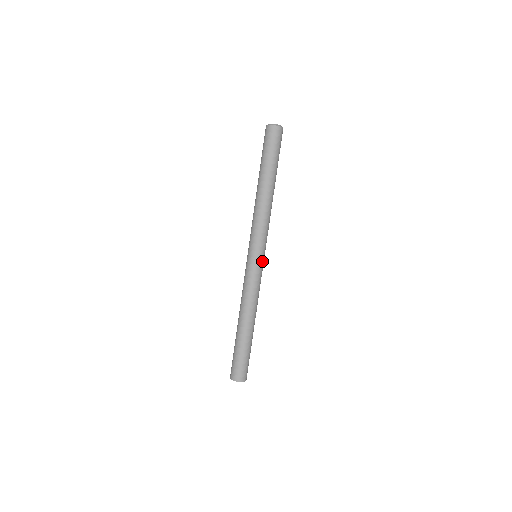
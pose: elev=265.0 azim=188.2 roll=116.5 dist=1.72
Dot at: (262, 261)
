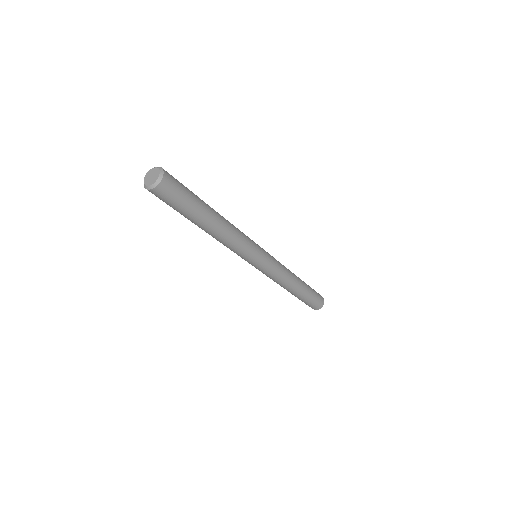
Dot at: (261, 265)
